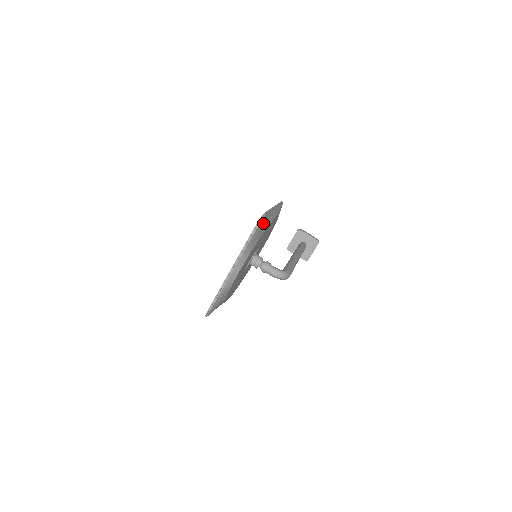
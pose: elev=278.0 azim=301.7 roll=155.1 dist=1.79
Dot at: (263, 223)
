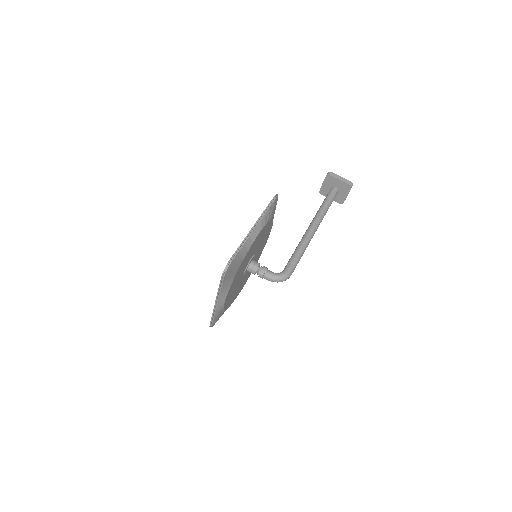
Dot at: (232, 266)
